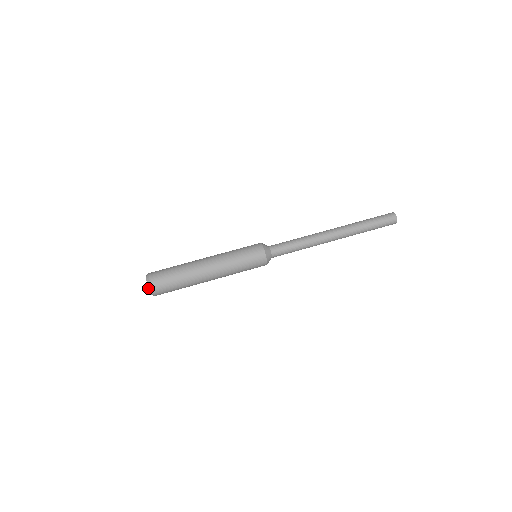
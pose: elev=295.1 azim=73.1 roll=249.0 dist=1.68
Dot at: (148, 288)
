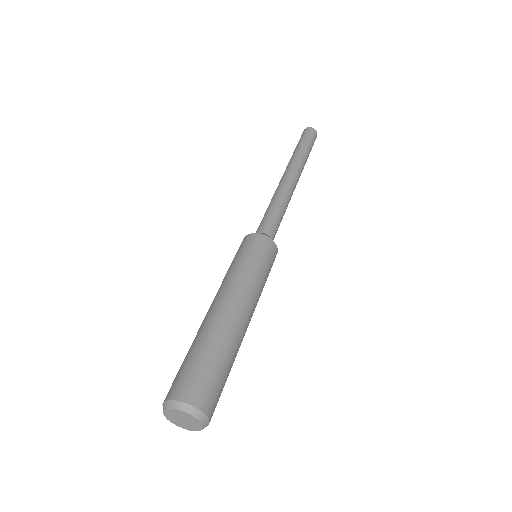
Dot at: (173, 410)
